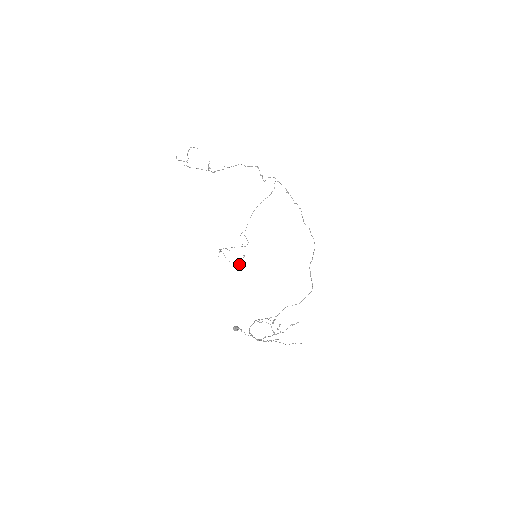
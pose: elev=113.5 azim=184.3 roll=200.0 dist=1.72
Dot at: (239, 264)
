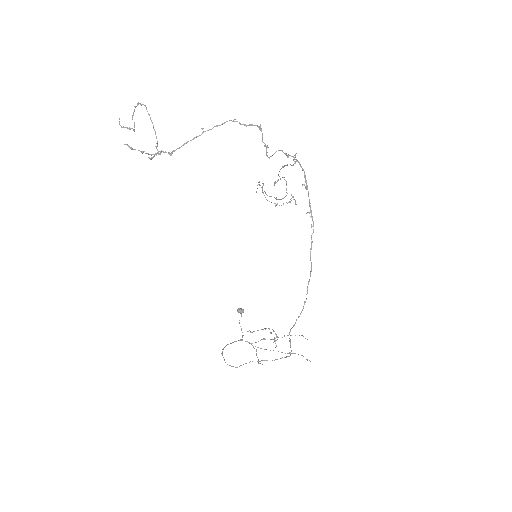
Dot at: (288, 202)
